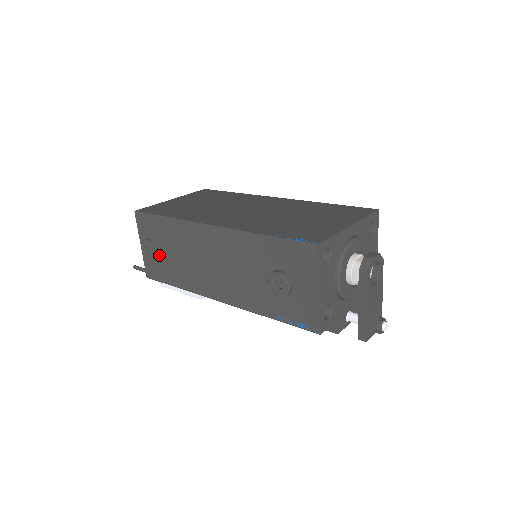
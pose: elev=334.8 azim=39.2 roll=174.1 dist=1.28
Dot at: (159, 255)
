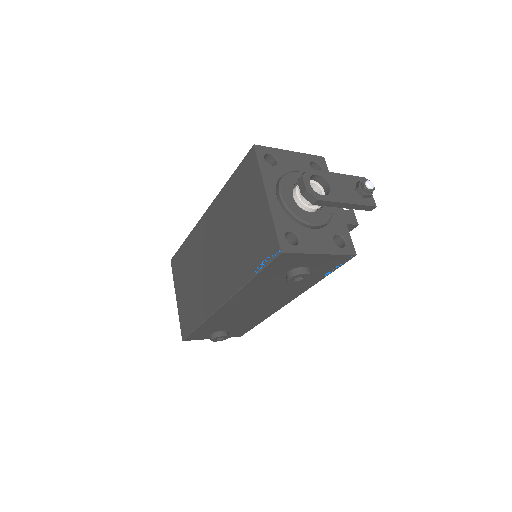
Dot at: (227, 331)
